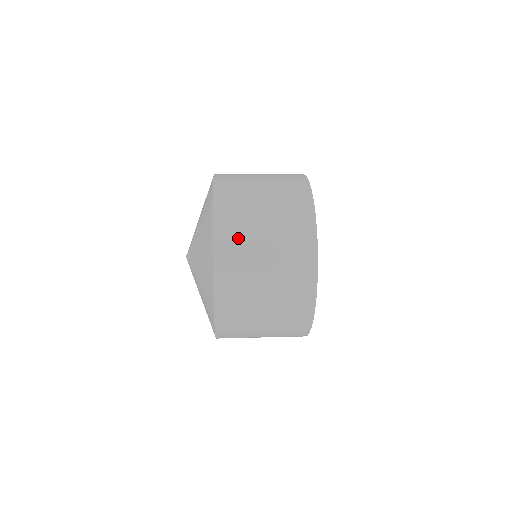
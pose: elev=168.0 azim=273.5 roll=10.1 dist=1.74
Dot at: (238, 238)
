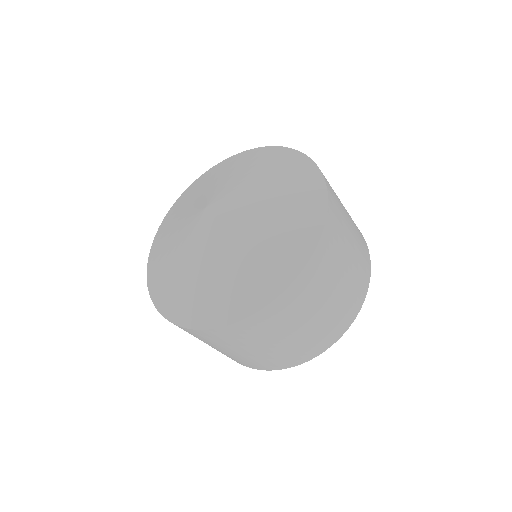
Dot at: occluded
